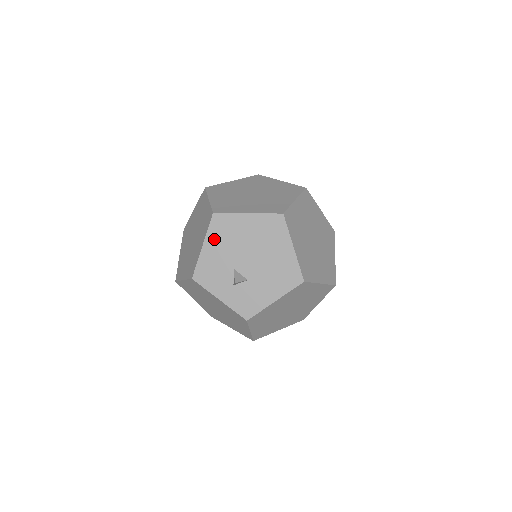
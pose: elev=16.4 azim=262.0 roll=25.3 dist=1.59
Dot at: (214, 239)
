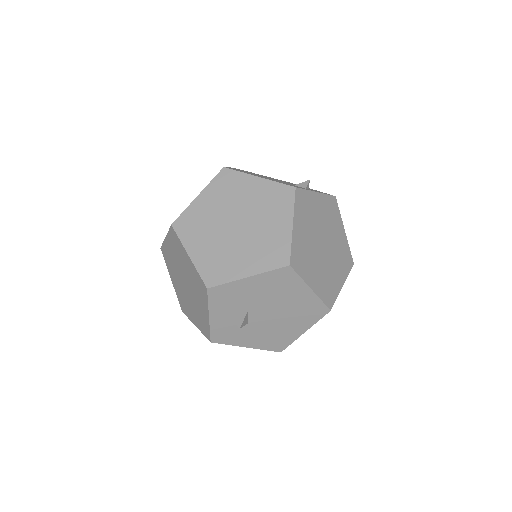
Dot at: (264, 281)
